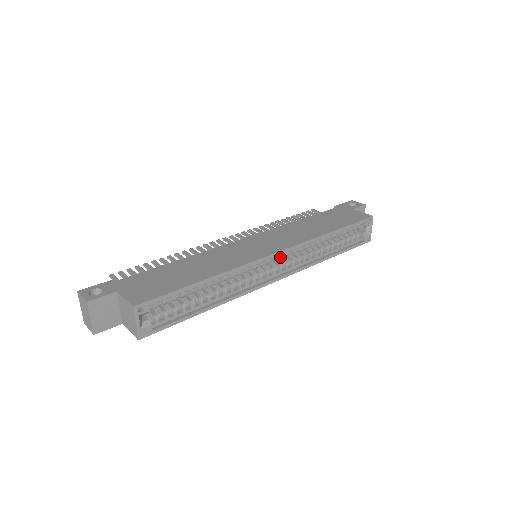
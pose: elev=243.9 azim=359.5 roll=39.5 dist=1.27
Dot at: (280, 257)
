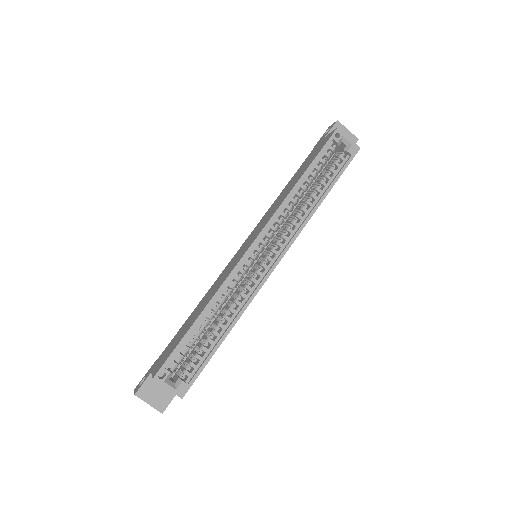
Dot at: (263, 243)
